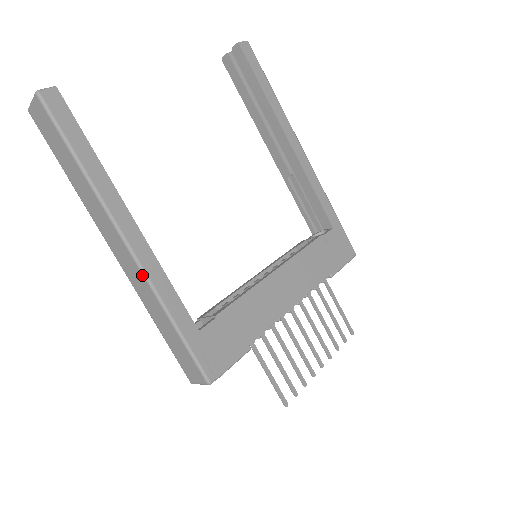
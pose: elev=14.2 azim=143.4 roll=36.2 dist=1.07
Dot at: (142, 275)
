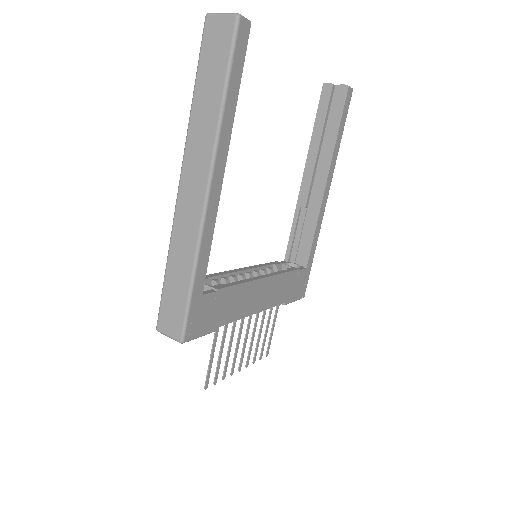
Dot at: (199, 223)
